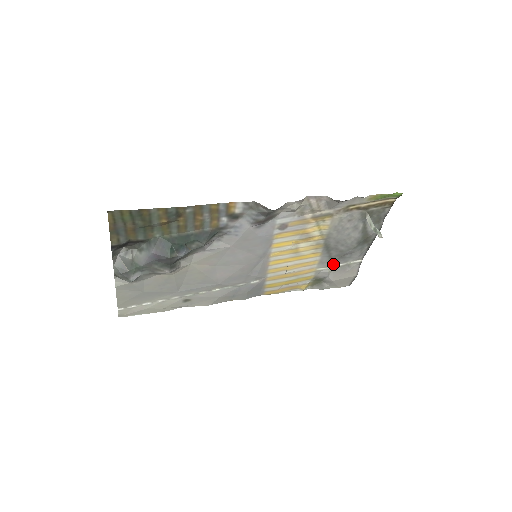
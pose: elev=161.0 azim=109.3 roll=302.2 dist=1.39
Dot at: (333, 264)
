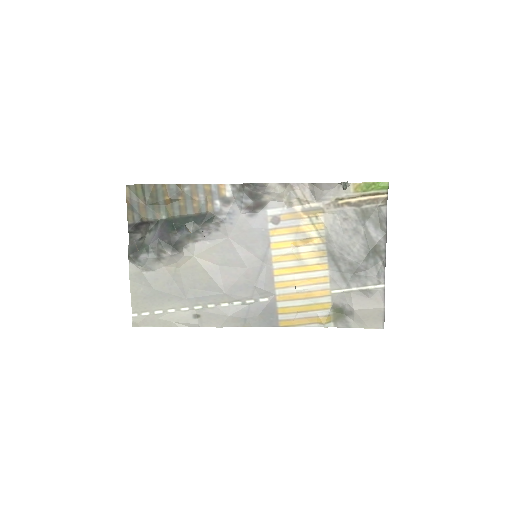
Dot at: (349, 285)
